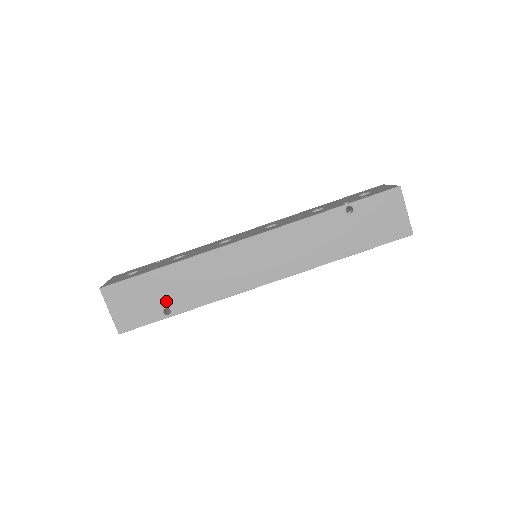
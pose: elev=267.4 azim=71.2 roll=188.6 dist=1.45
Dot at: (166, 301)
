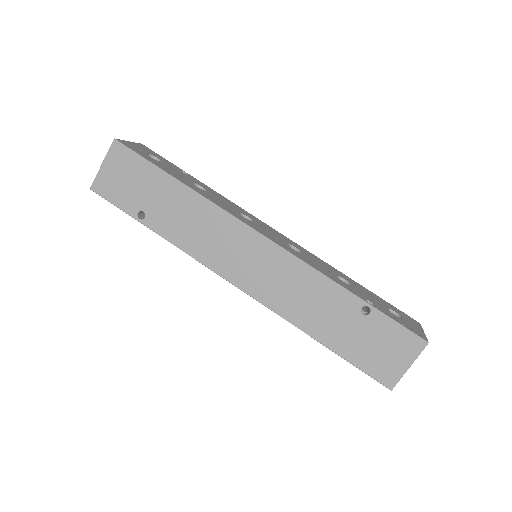
Dot at: (149, 207)
